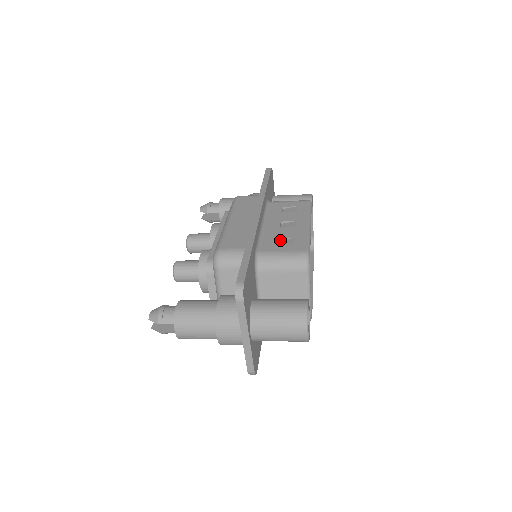
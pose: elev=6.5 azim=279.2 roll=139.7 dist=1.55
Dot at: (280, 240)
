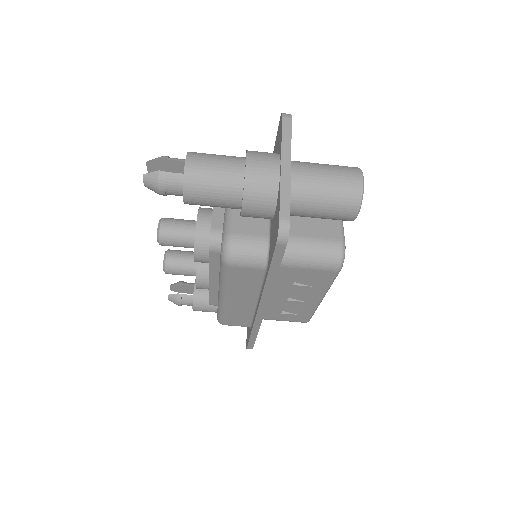
Dot at: occluded
